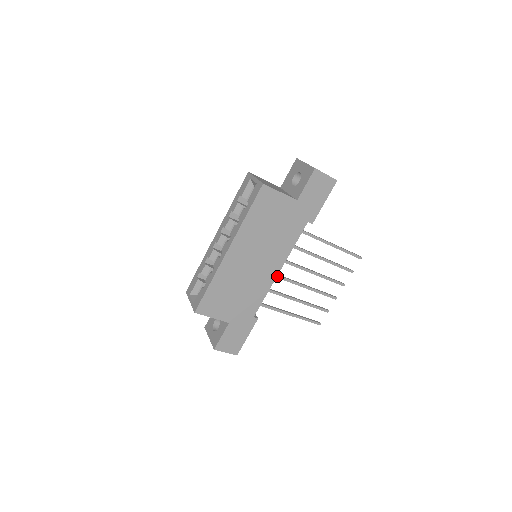
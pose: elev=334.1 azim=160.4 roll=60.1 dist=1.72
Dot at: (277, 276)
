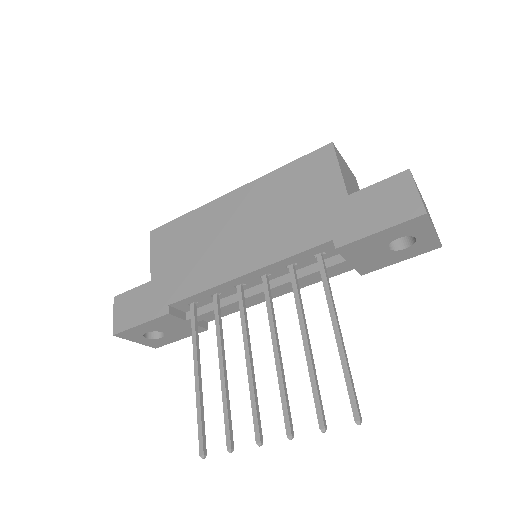
Dot at: (240, 293)
